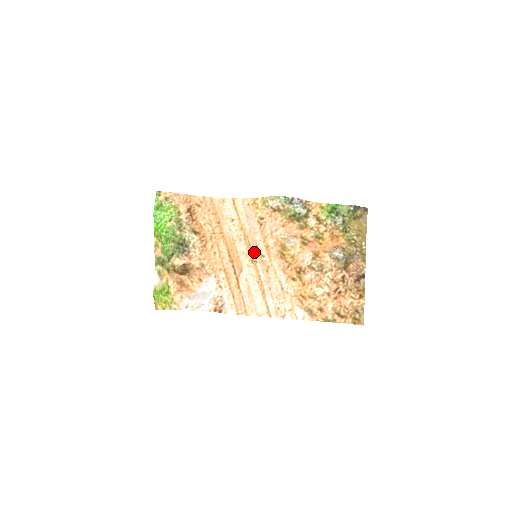
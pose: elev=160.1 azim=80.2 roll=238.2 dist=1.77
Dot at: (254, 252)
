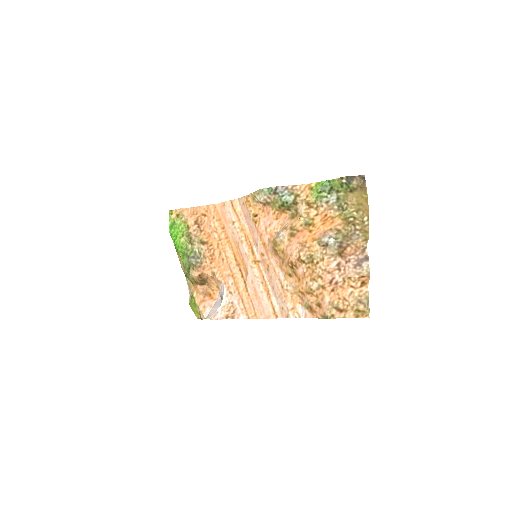
Dot at: (256, 252)
